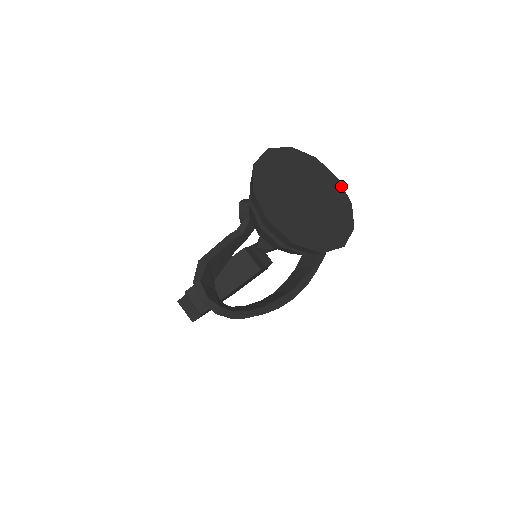
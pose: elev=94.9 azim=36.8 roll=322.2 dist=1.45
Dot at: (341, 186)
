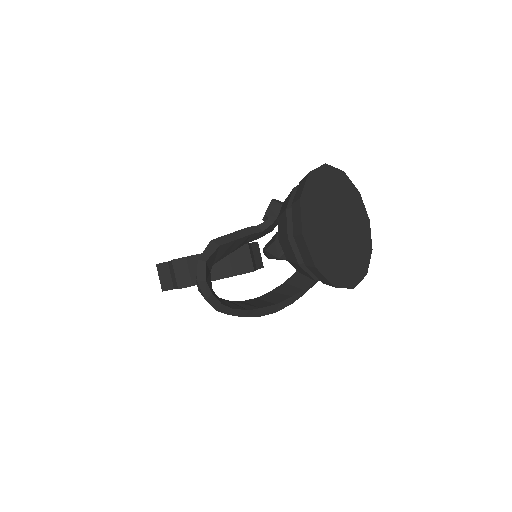
Dot at: (370, 229)
